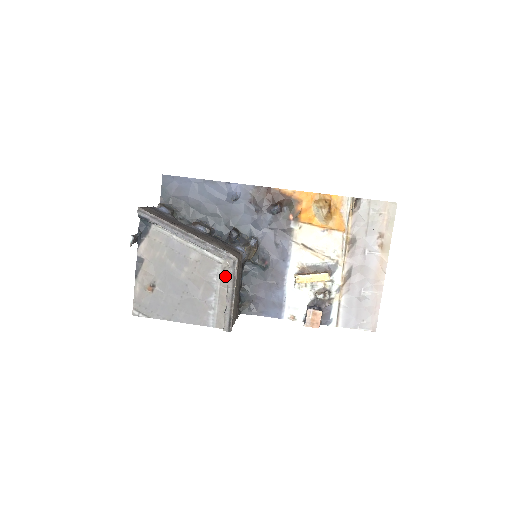
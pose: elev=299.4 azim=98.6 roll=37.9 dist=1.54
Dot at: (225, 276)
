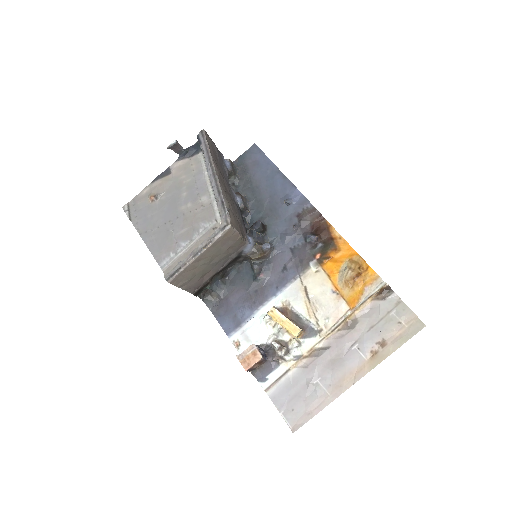
Dot at: (210, 234)
